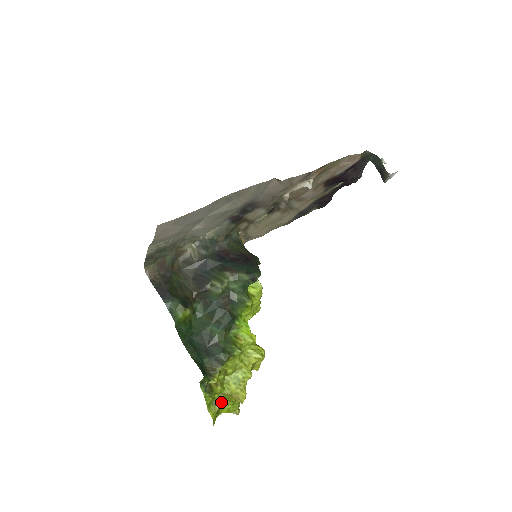
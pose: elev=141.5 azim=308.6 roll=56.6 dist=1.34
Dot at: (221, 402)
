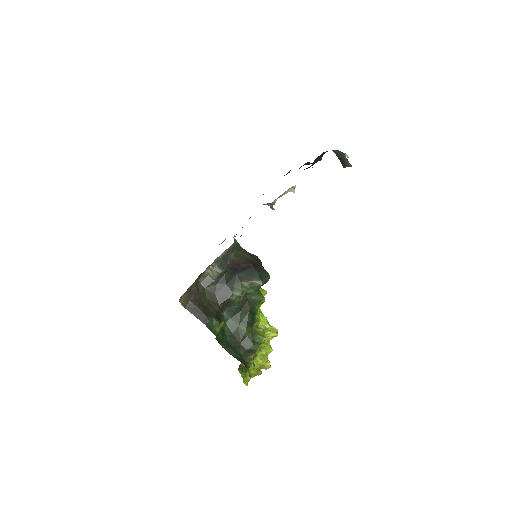
Dot at: (250, 372)
